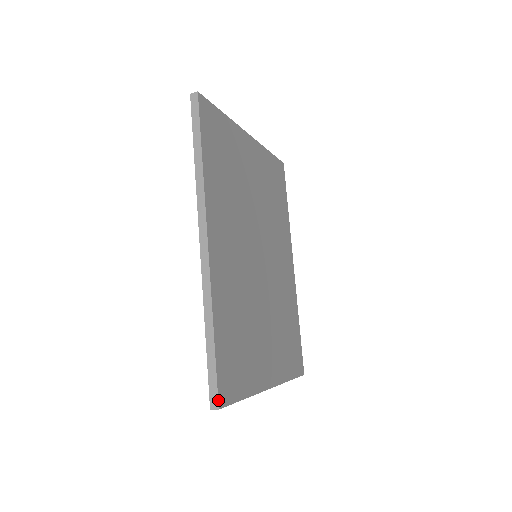
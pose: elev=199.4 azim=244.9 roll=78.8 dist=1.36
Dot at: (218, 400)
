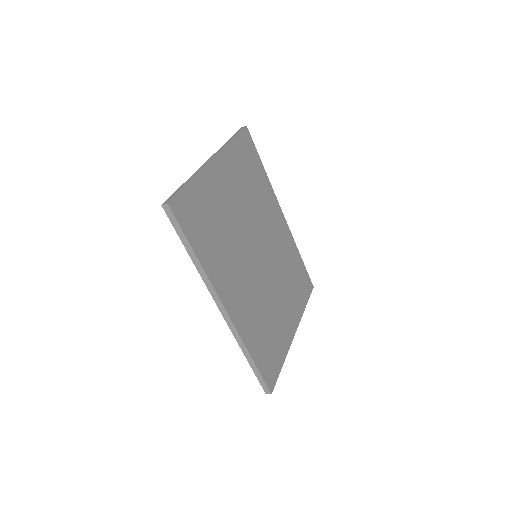
Dot at: (269, 390)
